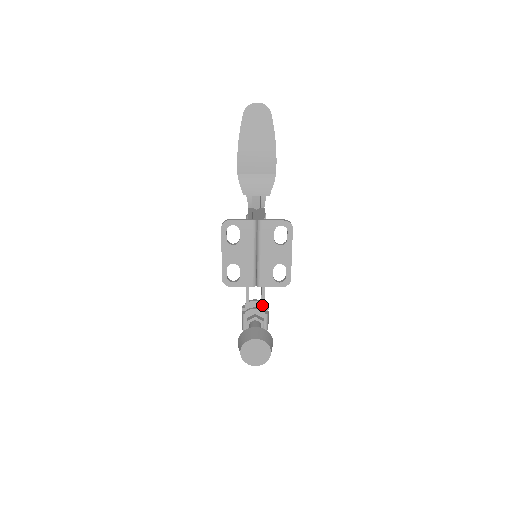
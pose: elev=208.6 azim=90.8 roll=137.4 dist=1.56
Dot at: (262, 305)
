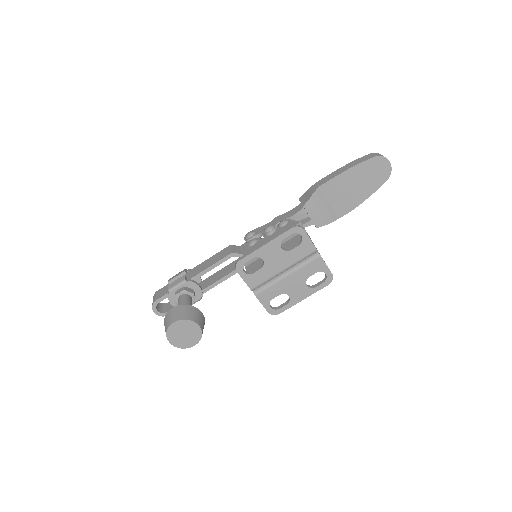
Dot at: (206, 289)
